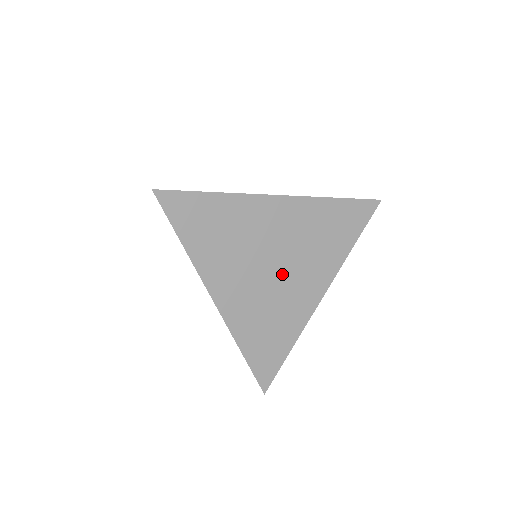
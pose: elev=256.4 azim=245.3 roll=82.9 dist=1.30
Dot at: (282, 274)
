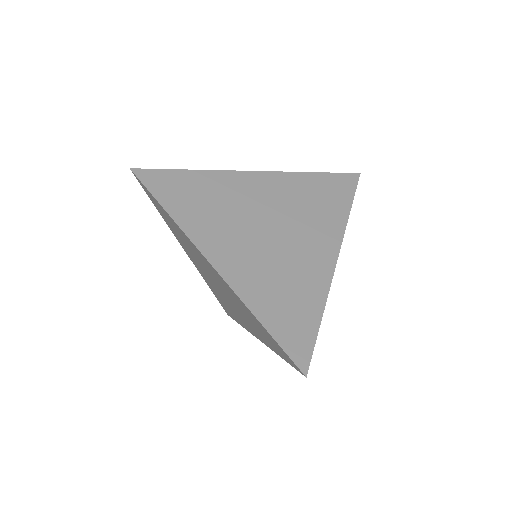
Dot at: (282, 237)
